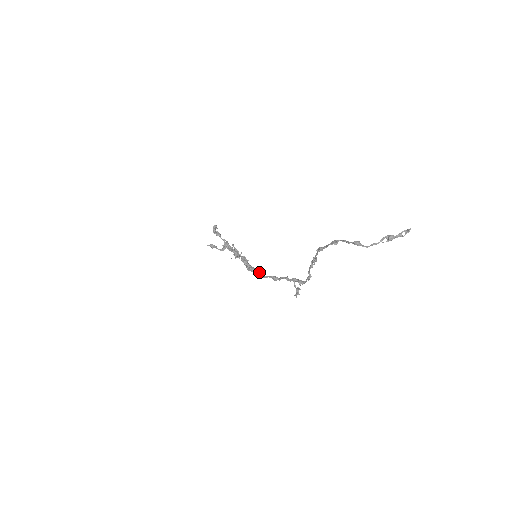
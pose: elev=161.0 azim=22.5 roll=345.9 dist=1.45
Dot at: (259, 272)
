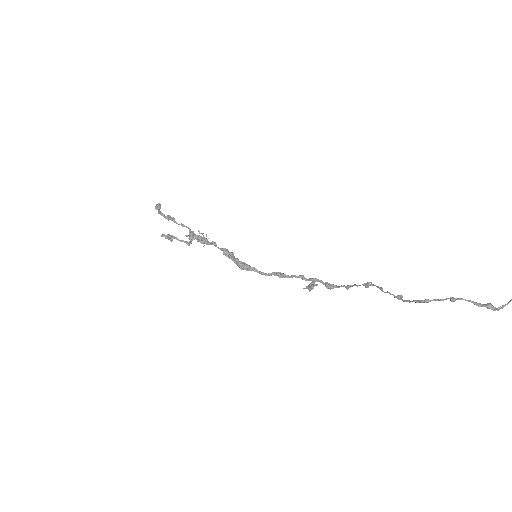
Dot at: (257, 270)
